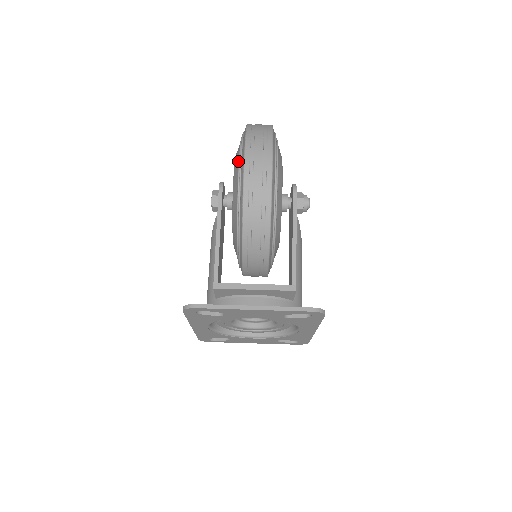
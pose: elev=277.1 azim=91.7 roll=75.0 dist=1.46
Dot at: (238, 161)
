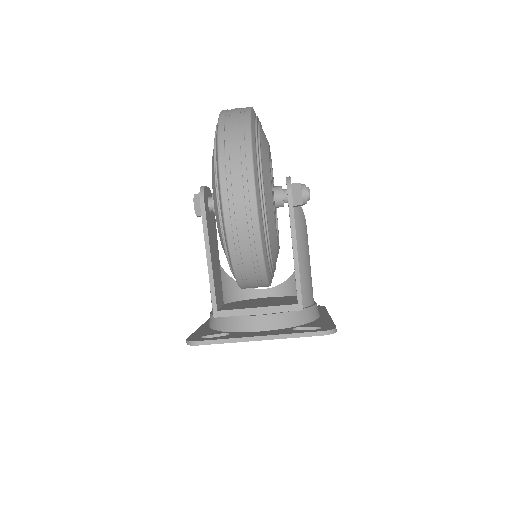
Dot at: (215, 183)
